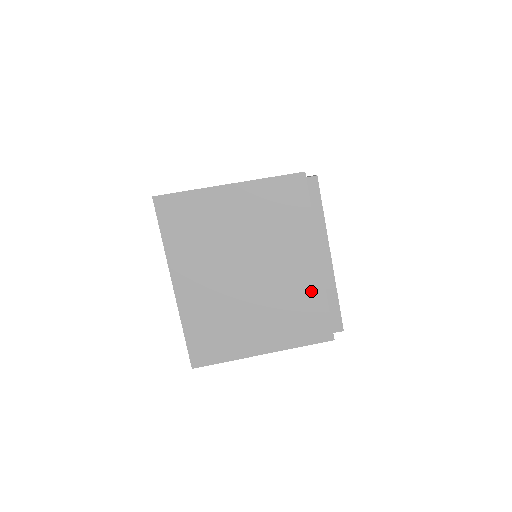
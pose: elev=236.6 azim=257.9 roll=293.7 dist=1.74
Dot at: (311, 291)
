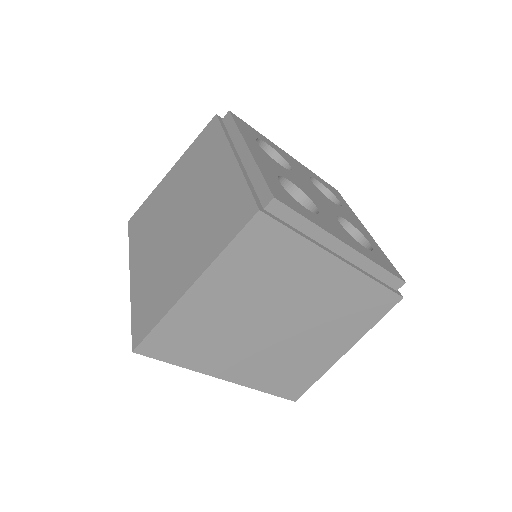
Dot at: (353, 287)
